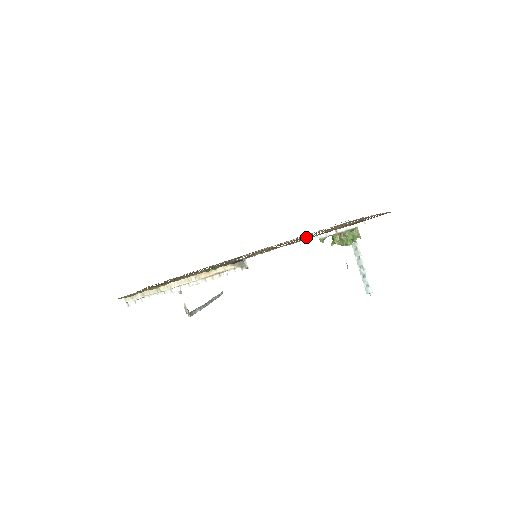
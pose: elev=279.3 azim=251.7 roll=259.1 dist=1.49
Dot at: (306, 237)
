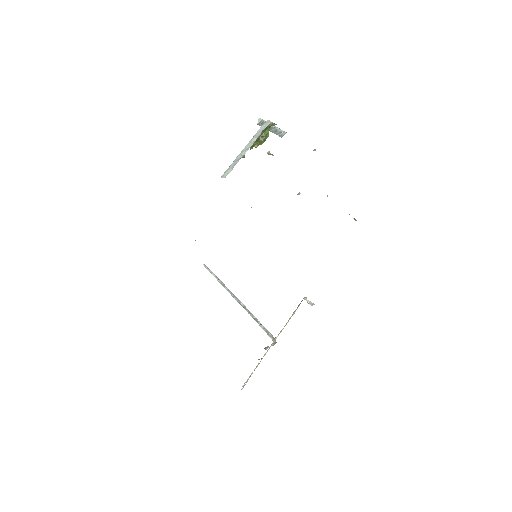
Dot at: (230, 168)
